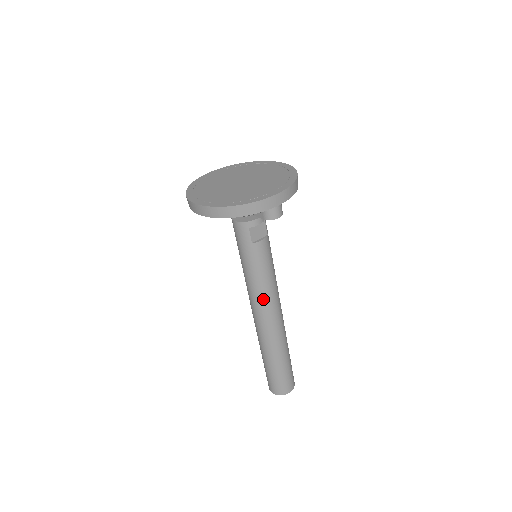
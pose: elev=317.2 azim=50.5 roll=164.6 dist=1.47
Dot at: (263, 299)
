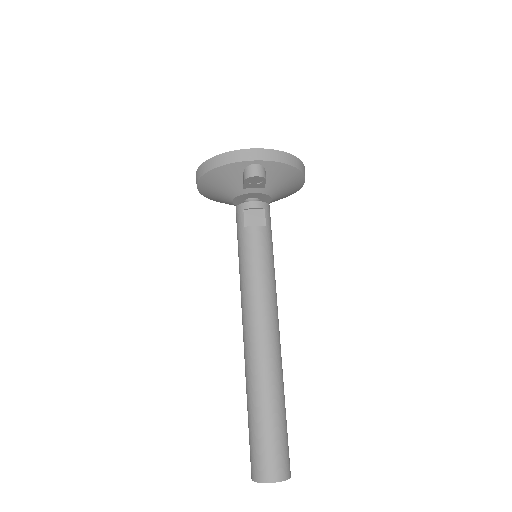
Dot at: (249, 301)
